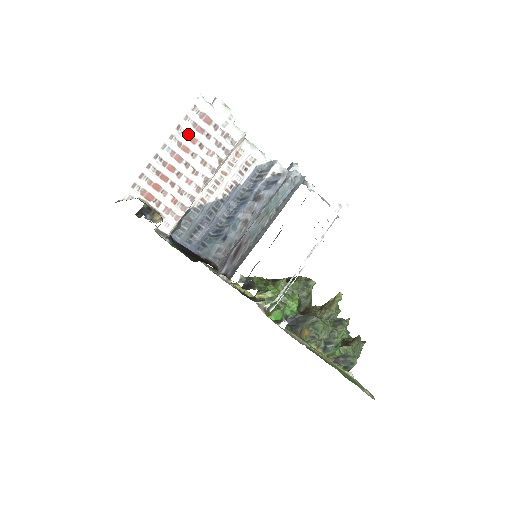
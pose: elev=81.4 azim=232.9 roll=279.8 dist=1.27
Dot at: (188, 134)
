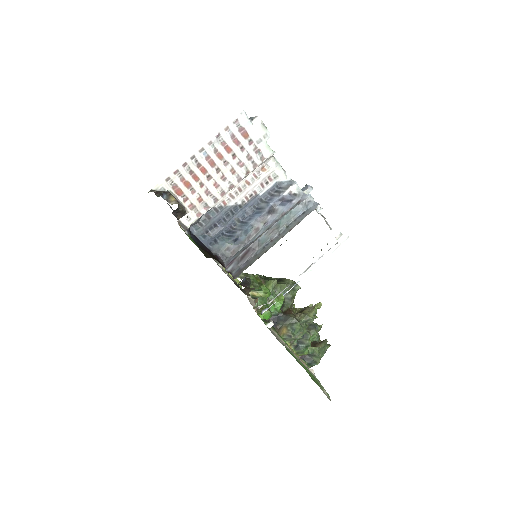
Dot at: (225, 143)
